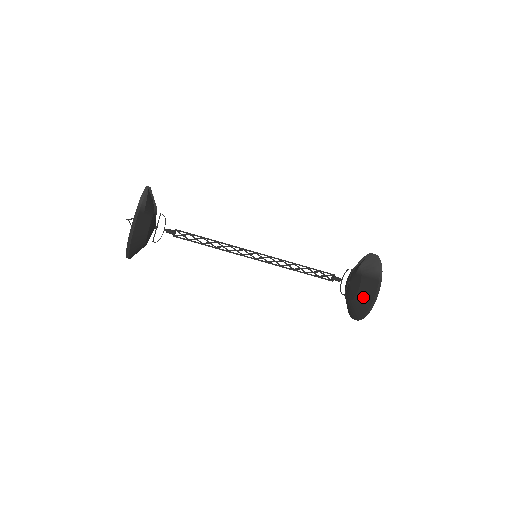
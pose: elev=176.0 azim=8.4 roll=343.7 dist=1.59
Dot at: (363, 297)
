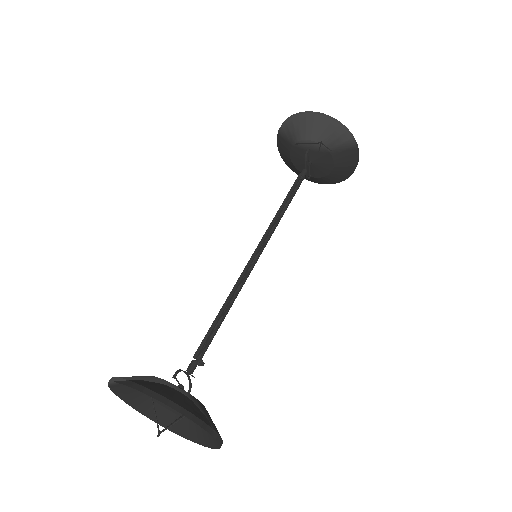
Dot at: (342, 171)
